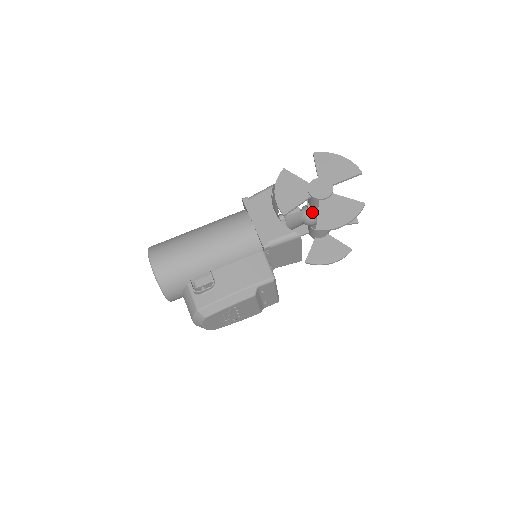
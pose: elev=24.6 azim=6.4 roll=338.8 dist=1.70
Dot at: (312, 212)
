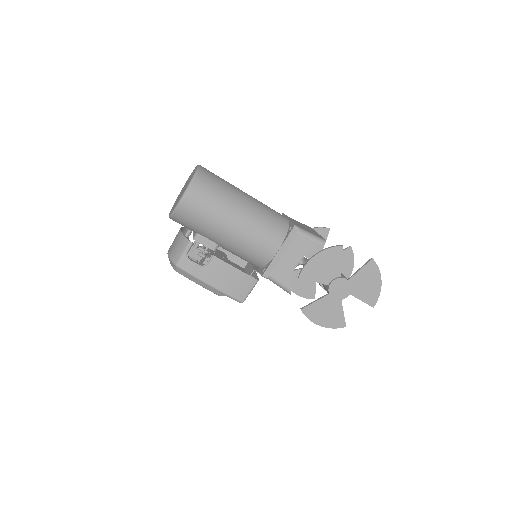
Dot at: occluded
